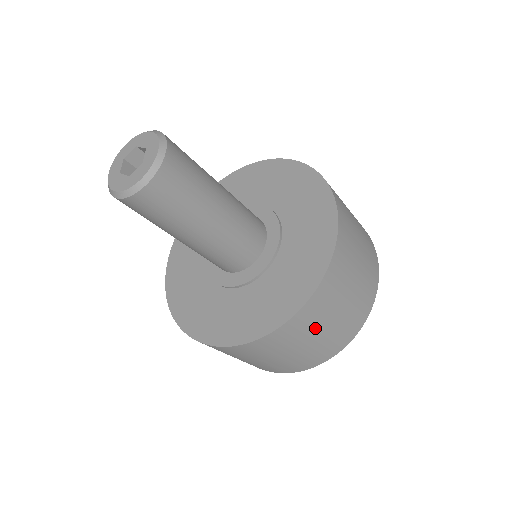
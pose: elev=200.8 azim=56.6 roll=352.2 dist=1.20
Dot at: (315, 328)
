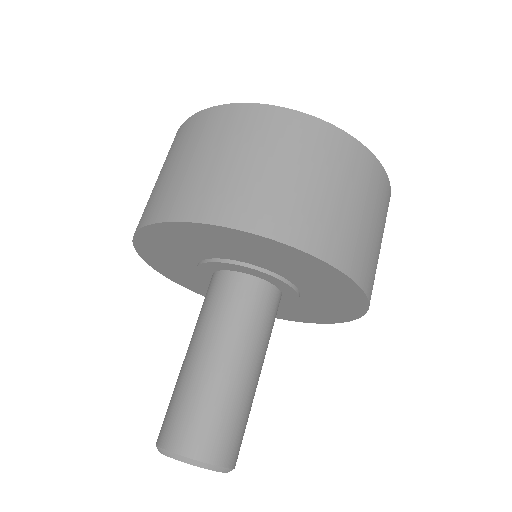
Dot at: occluded
